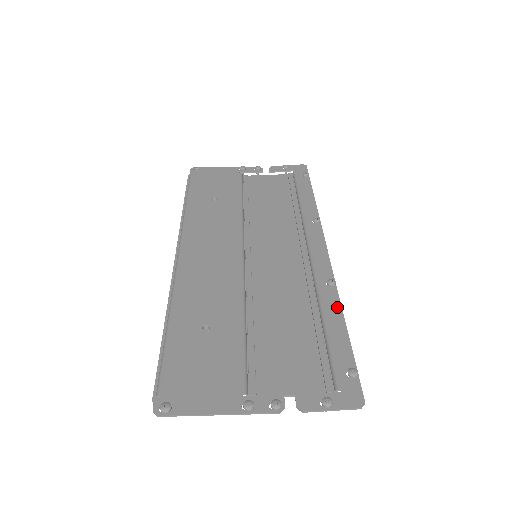
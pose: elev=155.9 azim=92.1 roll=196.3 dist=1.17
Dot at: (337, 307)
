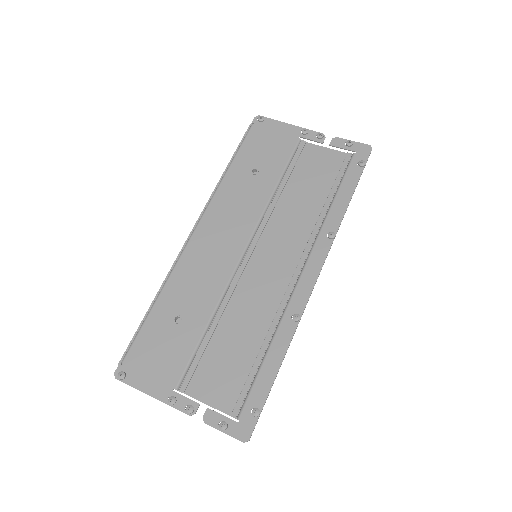
Dot at: (285, 345)
